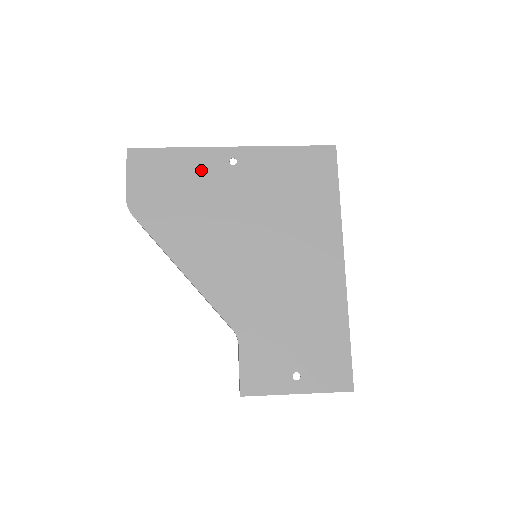
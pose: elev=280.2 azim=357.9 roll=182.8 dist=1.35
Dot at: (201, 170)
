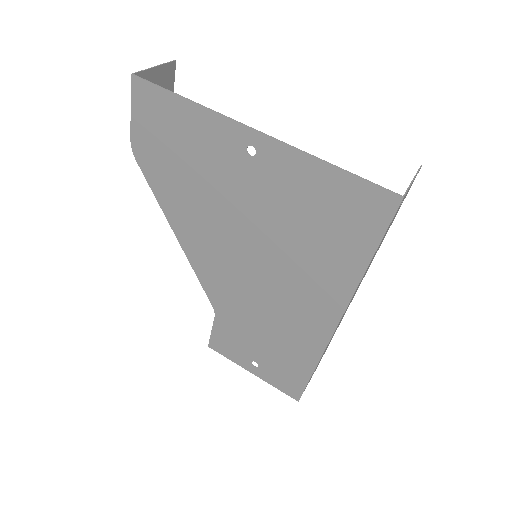
Dot at: (211, 144)
